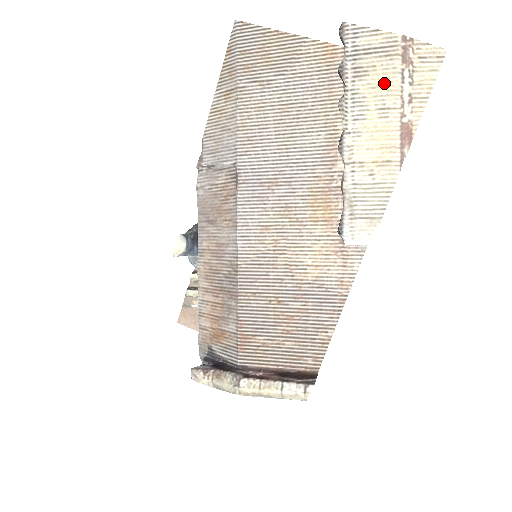
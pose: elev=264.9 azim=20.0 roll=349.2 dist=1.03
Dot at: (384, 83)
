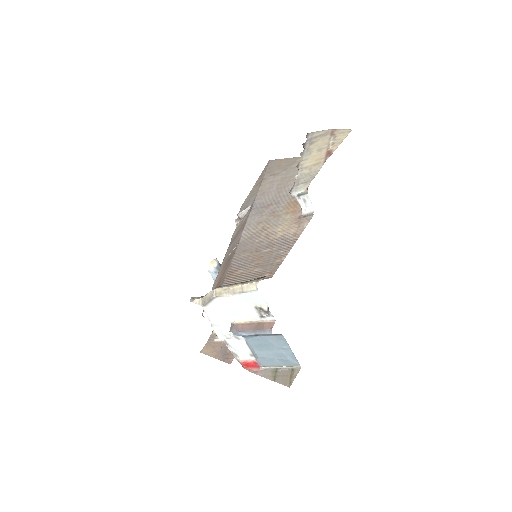
Dot at: (322, 143)
